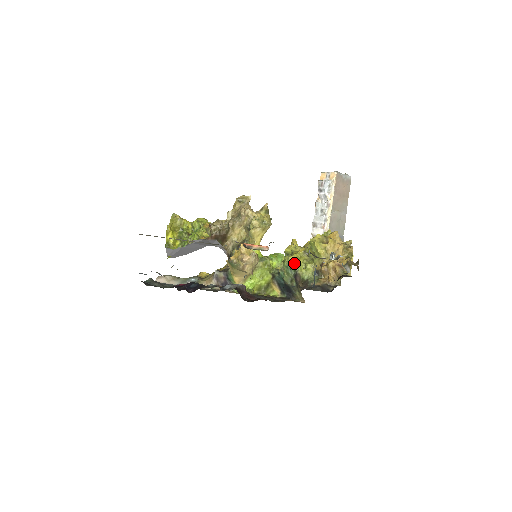
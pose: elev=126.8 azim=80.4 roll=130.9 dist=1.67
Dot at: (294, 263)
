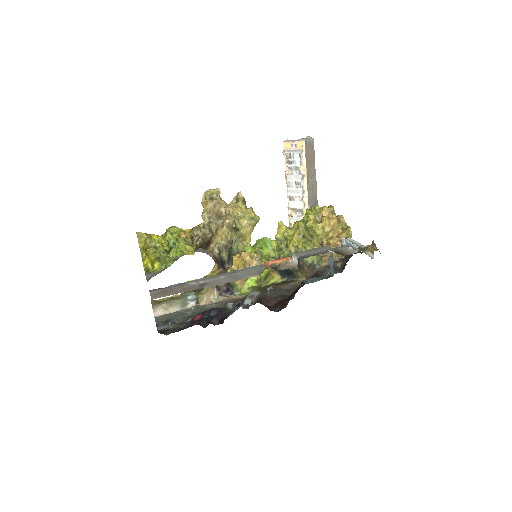
Dot at: (295, 251)
